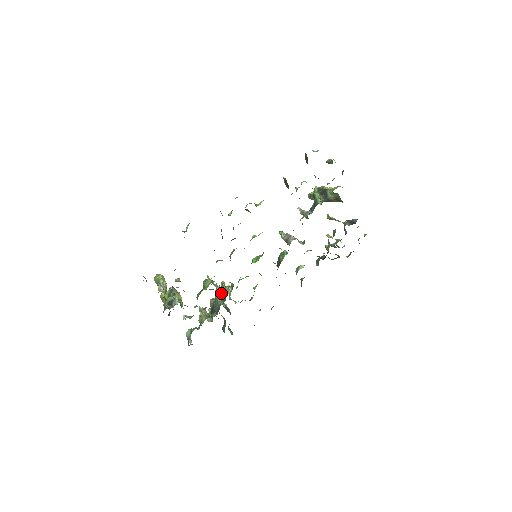
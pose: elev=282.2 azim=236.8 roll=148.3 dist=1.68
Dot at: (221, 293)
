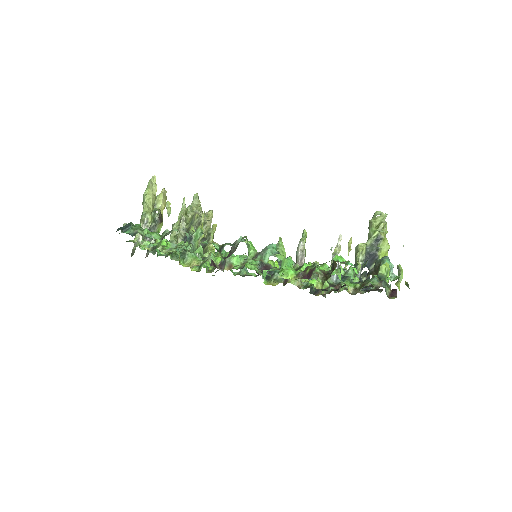
Dot at: occluded
